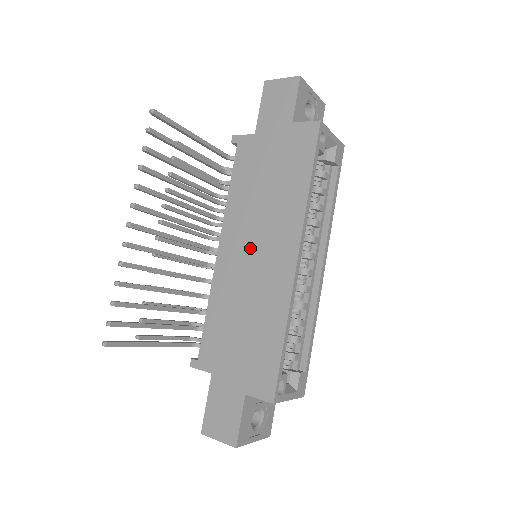
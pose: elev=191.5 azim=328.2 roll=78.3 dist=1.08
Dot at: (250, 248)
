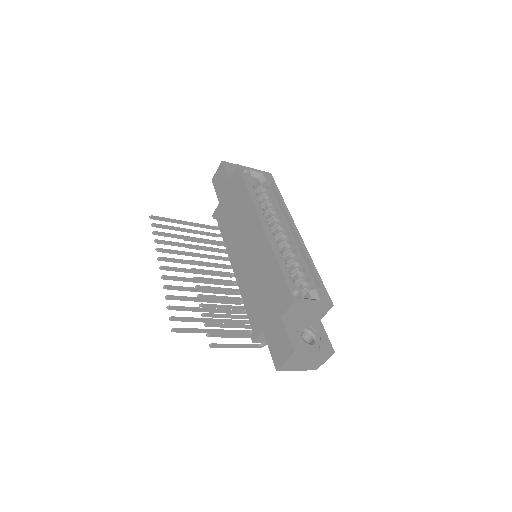
Dot at: (243, 248)
